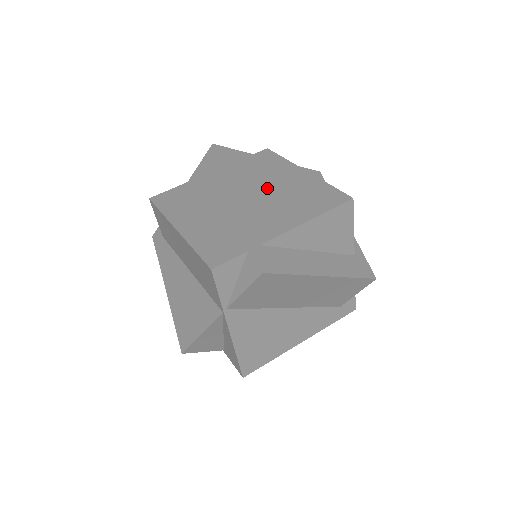
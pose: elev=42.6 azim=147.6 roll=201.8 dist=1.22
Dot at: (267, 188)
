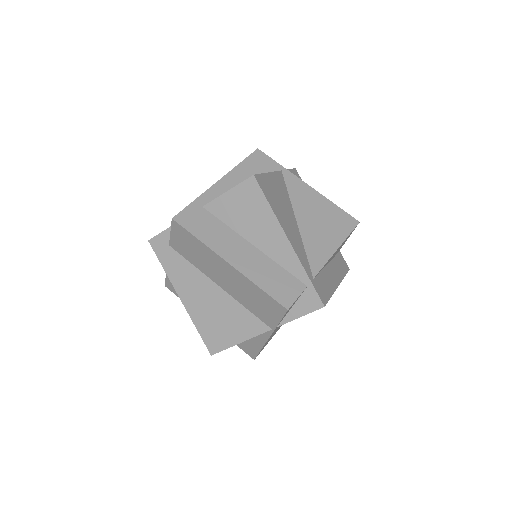
Dot at: (290, 211)
